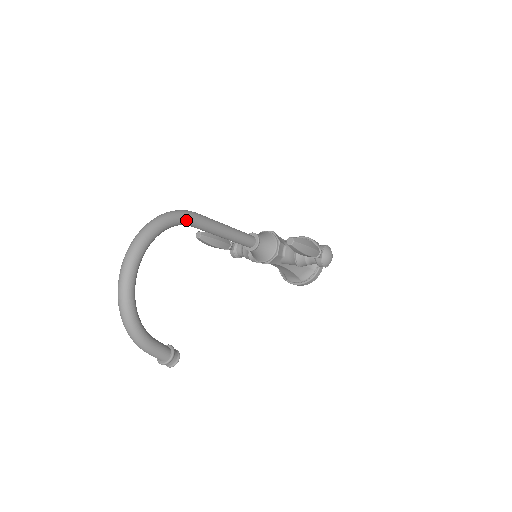
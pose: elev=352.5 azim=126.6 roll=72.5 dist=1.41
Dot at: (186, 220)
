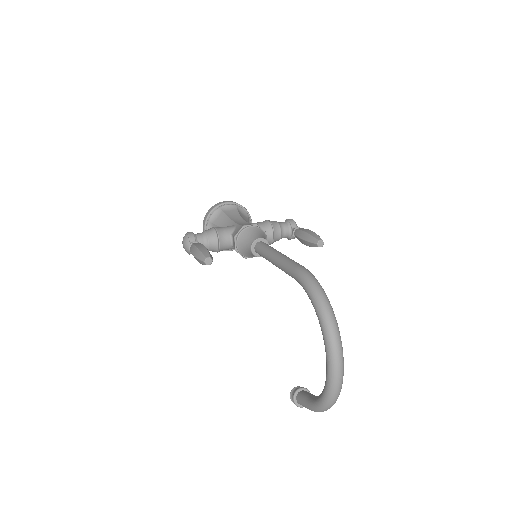
Dot at: occluded
